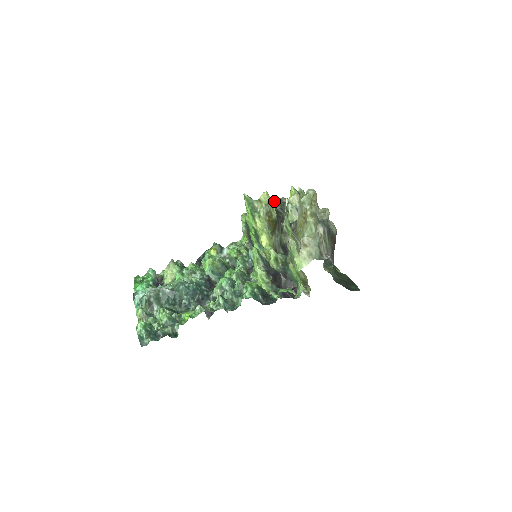
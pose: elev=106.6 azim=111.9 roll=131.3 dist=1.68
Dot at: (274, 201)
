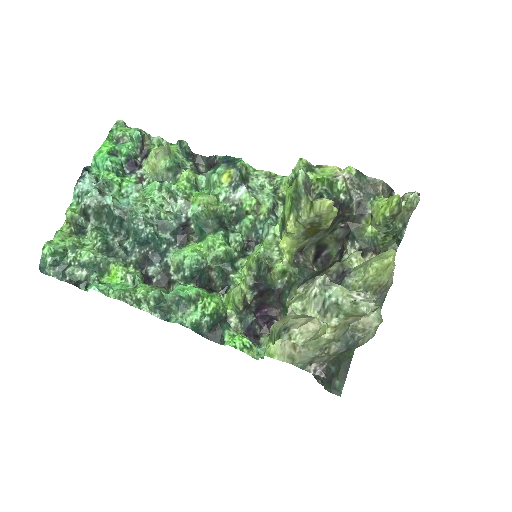
Dot at: (363, 178)
